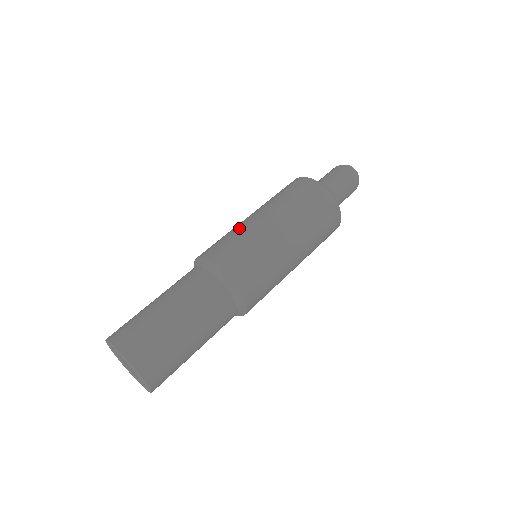
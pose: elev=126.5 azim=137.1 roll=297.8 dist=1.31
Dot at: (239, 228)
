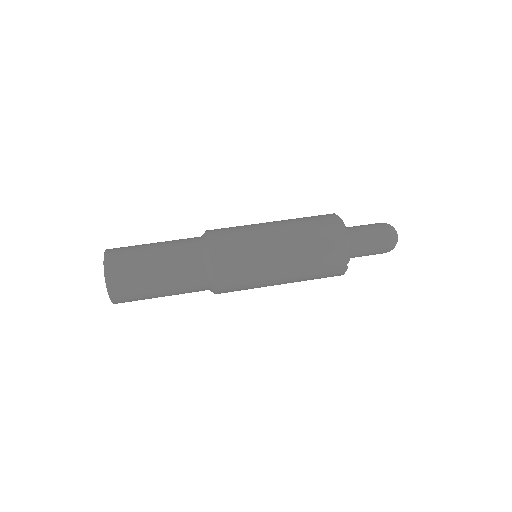
Dot at: occluded
